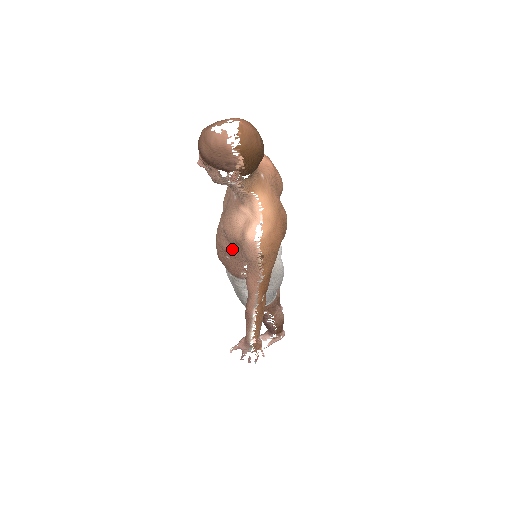
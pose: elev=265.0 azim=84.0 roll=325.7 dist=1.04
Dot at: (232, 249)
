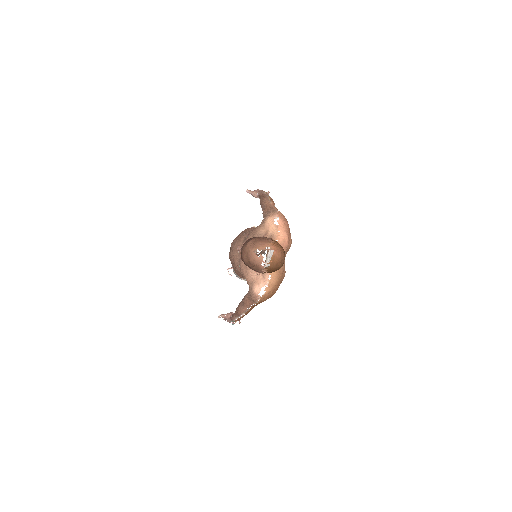
Dot at: (241, 273)
